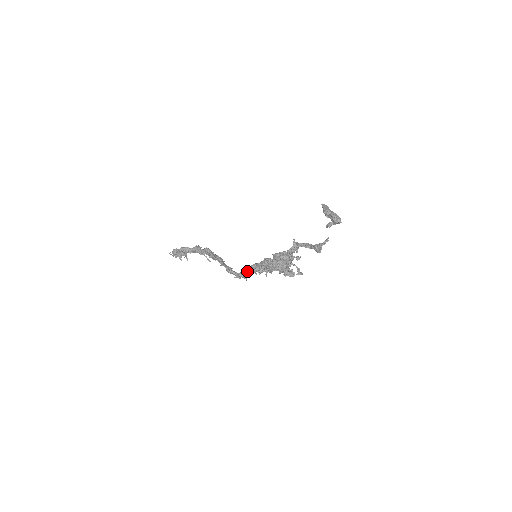
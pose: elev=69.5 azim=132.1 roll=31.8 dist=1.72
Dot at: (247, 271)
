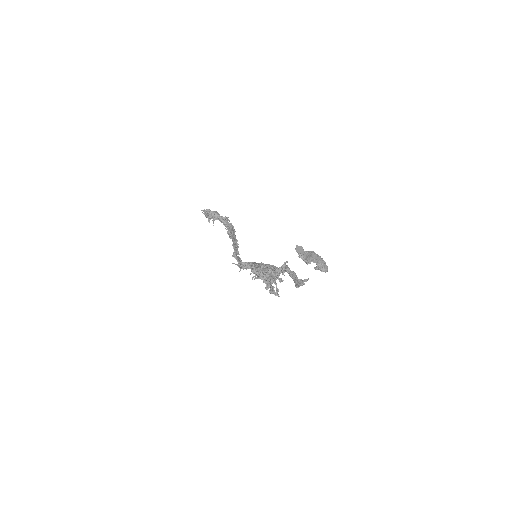
Dot at: (246, 264)
